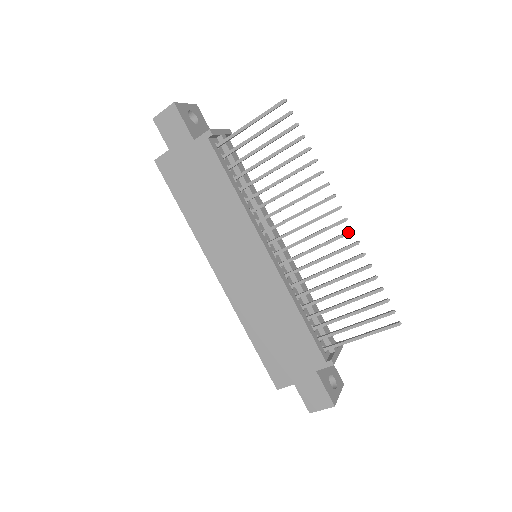
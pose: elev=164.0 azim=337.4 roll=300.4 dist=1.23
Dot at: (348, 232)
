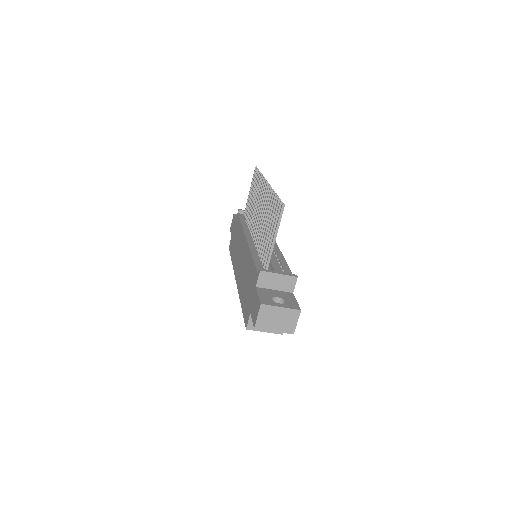
Dot at: (268, 188)
